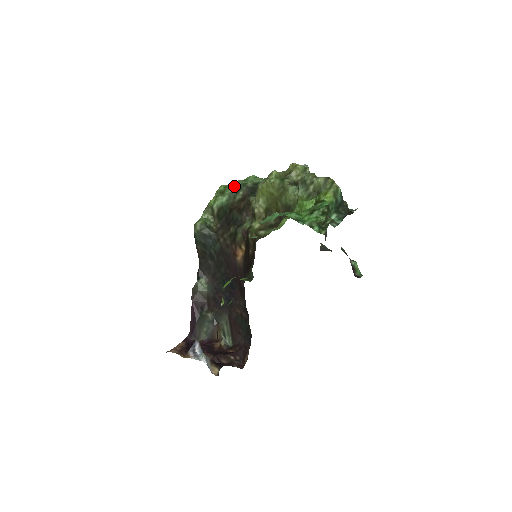
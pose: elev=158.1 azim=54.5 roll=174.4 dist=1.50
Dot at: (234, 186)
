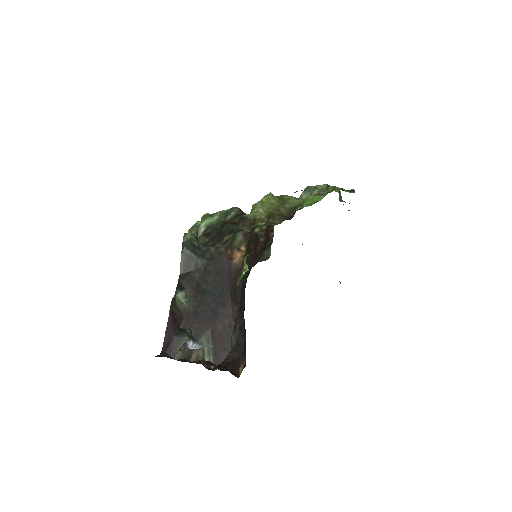
Dot at: (223, 210)
